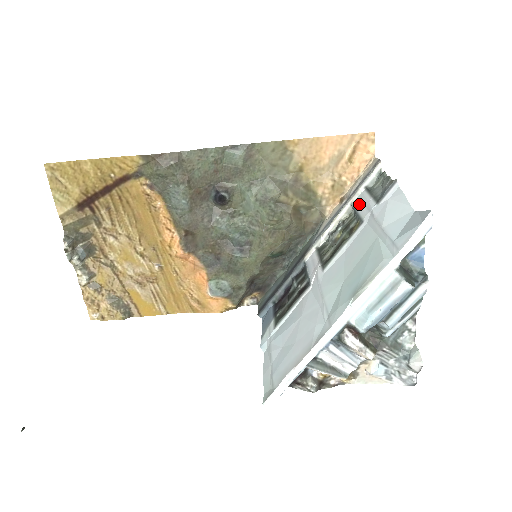
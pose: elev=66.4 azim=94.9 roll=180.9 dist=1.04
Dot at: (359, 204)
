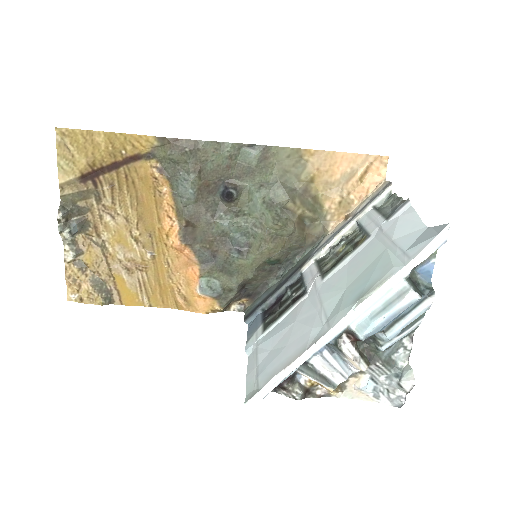
Dot at: (366, 221)
